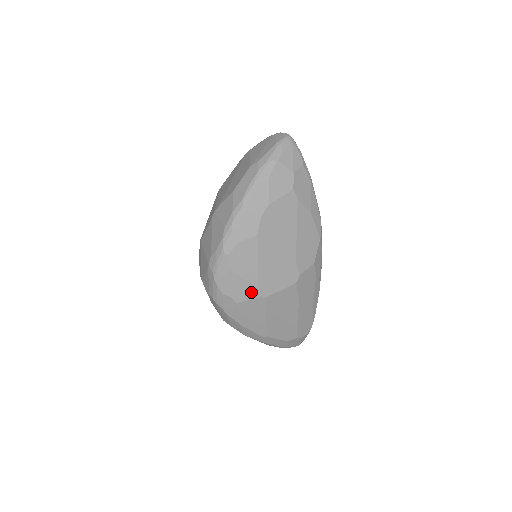
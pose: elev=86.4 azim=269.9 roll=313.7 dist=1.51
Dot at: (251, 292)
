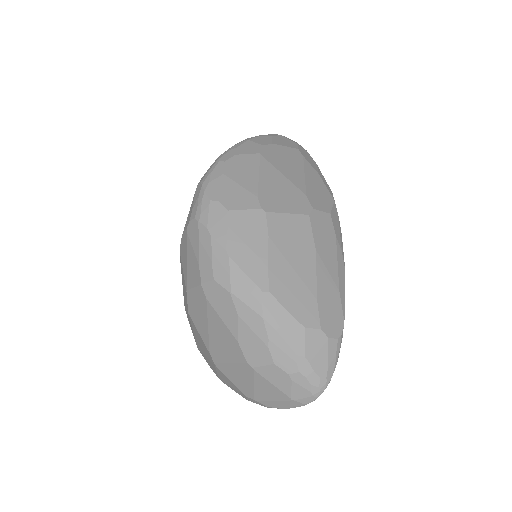
Dot at: (248, 201)
